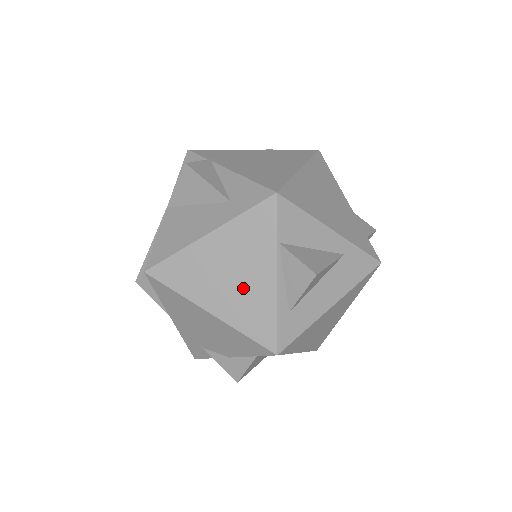
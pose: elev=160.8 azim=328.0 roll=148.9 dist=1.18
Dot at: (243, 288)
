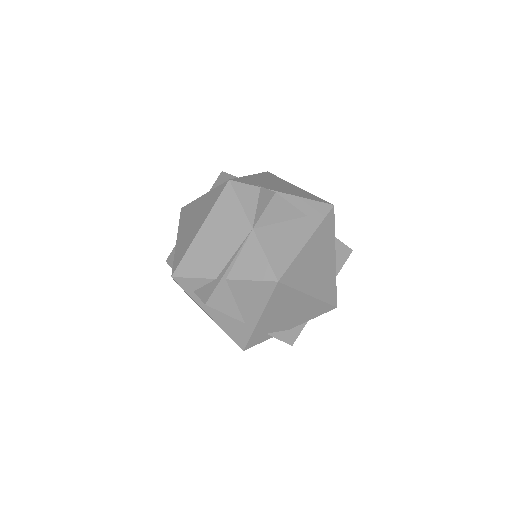
Dot at: (324, 271)
